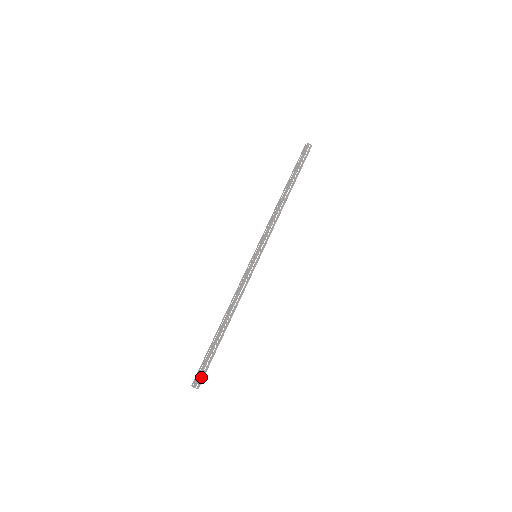
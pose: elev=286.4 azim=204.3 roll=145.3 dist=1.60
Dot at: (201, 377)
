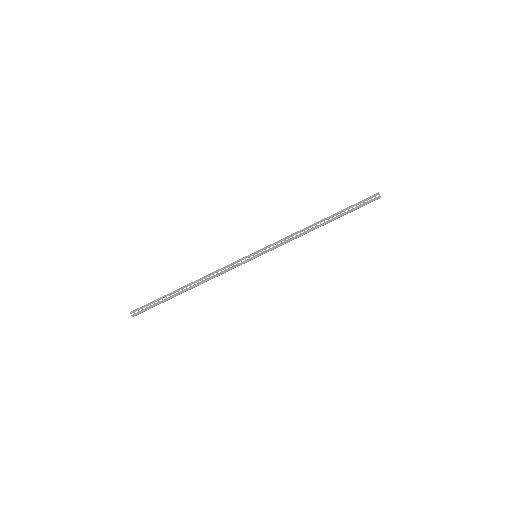
Dot at: occluded
